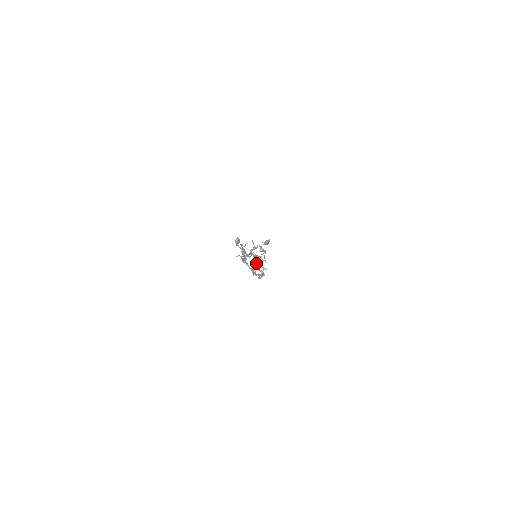
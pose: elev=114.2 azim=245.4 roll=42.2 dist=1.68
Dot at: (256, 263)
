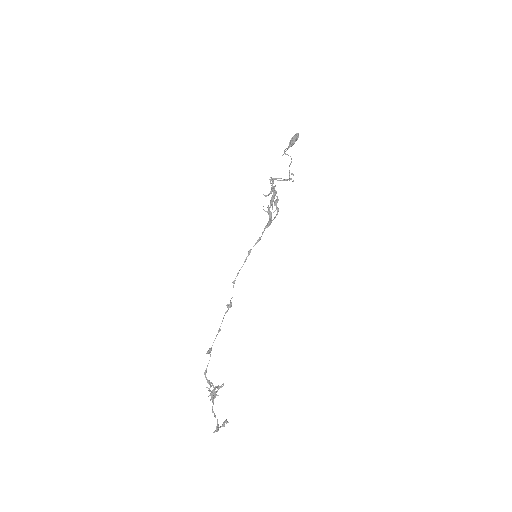
Dot at: occluded
